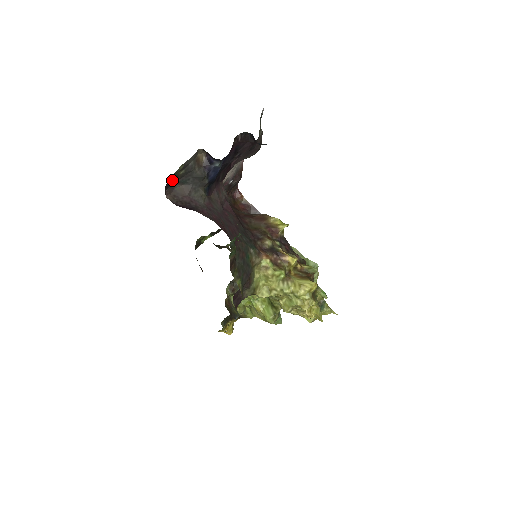
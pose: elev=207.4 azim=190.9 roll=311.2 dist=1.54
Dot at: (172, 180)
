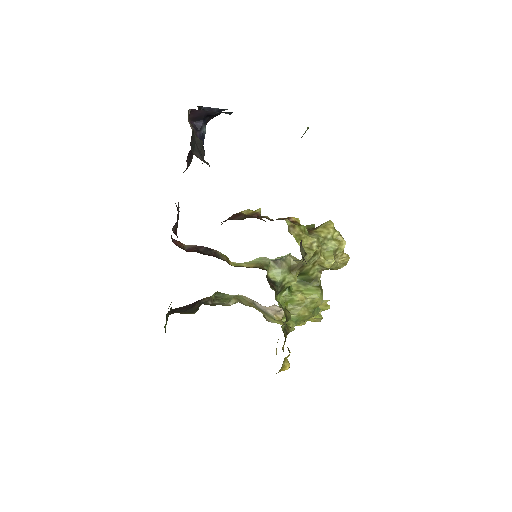
Dot at: occluded
